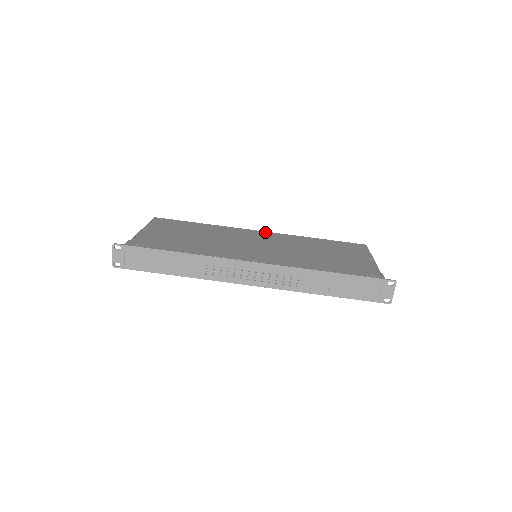
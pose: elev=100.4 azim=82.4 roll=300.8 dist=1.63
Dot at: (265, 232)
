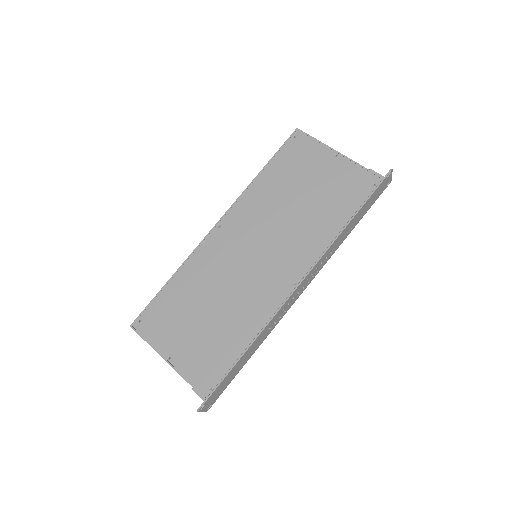
Dot at: (222, 221)
